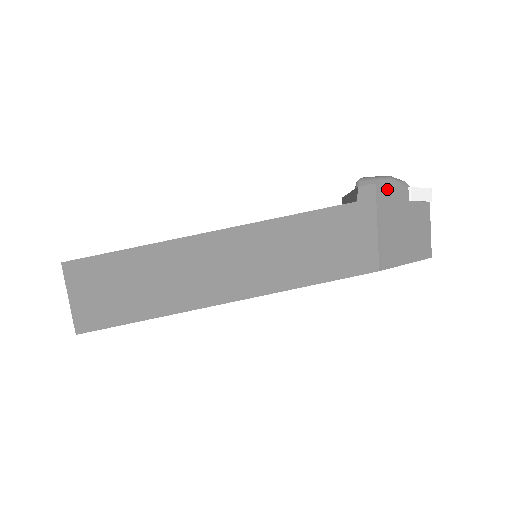
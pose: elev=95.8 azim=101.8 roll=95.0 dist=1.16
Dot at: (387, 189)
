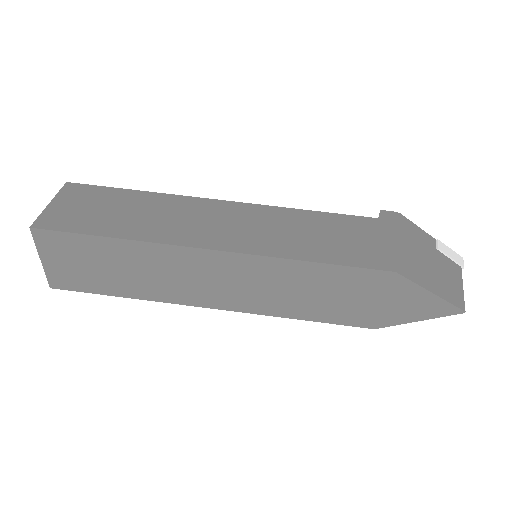
Dot at: (412, 224)
